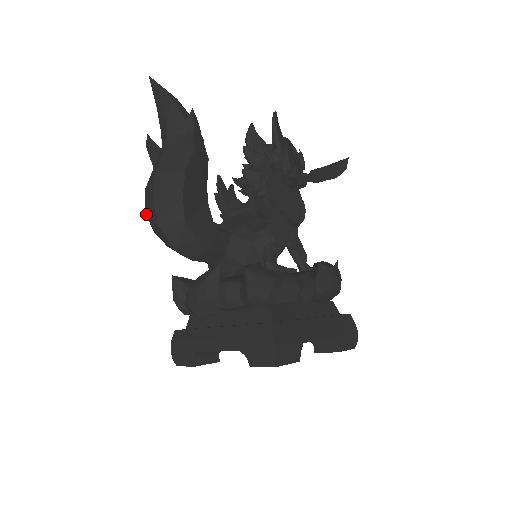
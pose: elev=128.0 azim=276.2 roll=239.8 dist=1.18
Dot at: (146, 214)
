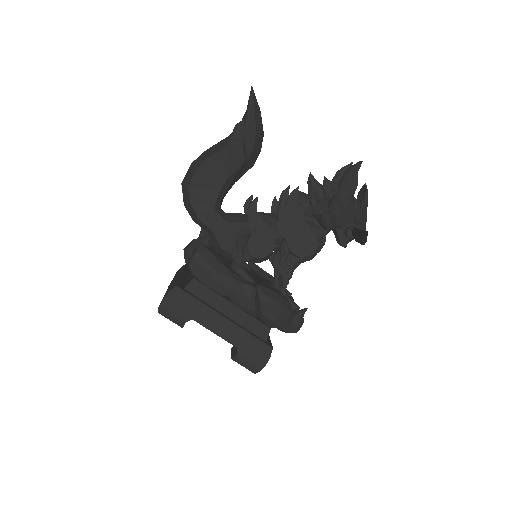
Dot at: occluded
